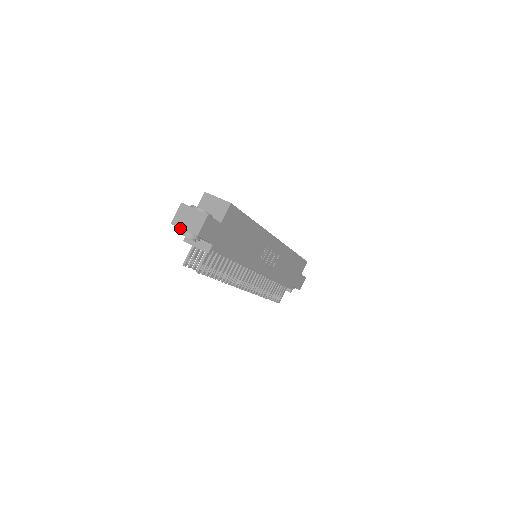
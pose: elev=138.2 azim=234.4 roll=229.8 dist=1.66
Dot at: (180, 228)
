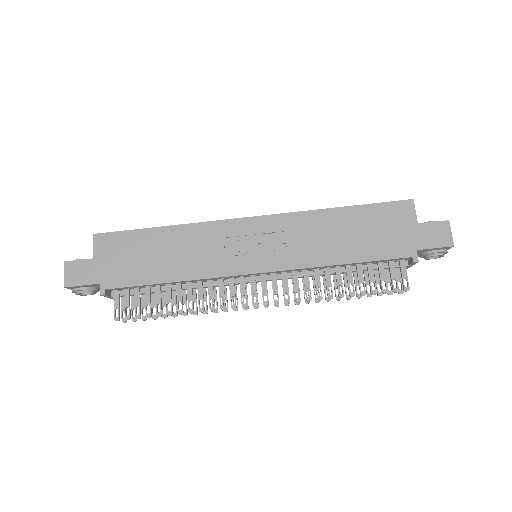
Dot at: occluded
